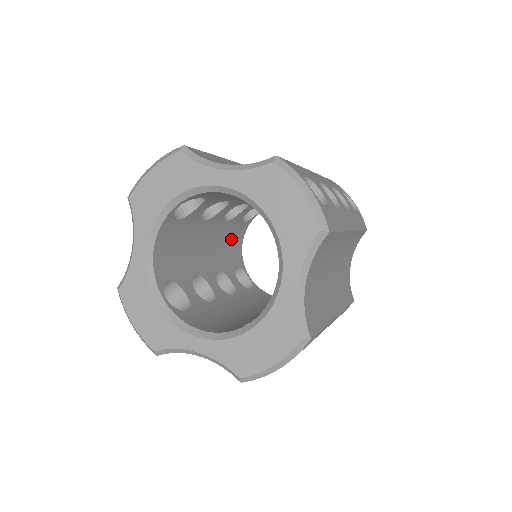
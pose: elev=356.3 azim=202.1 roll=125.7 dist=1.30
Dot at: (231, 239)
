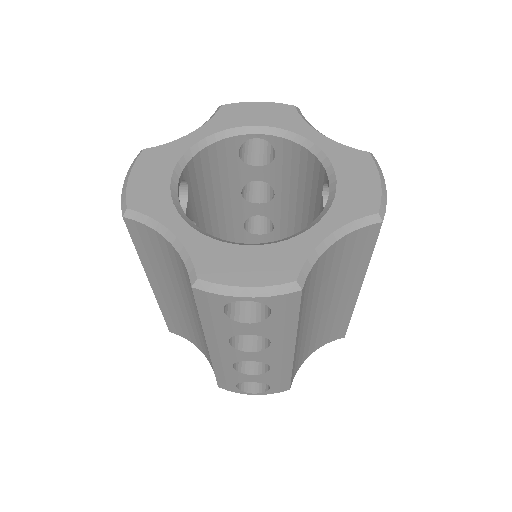
Dot at: occluded
